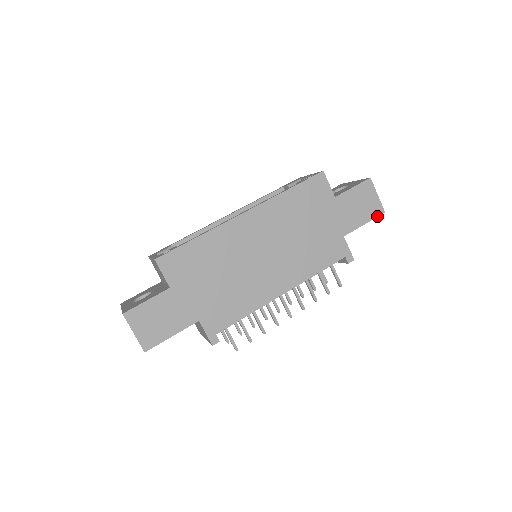
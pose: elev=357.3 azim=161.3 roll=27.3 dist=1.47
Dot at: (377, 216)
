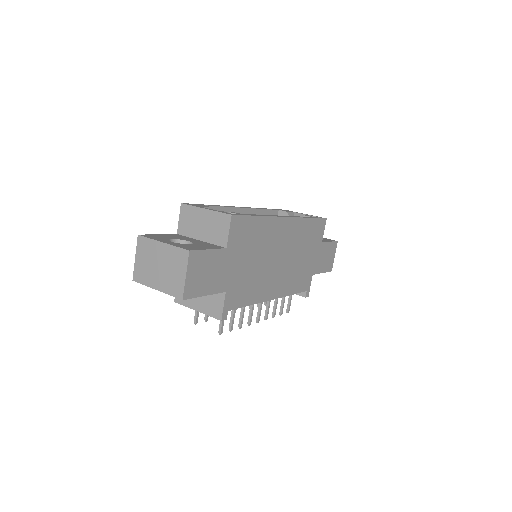
Dot at: (328, 271)
